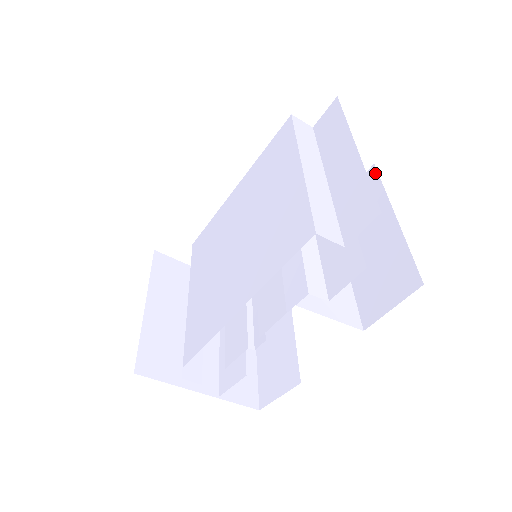
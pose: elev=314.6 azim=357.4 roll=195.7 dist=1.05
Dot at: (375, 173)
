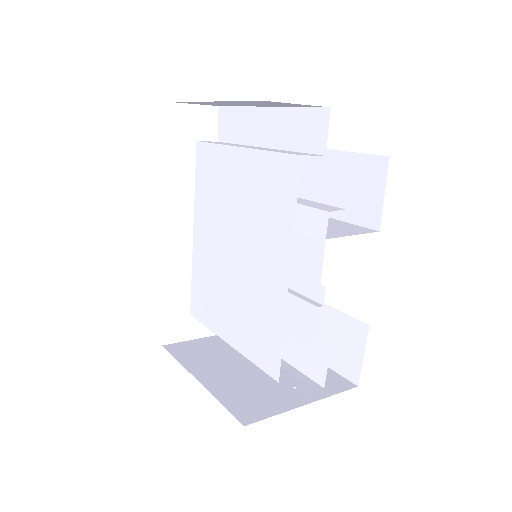
Dot at: occluded
